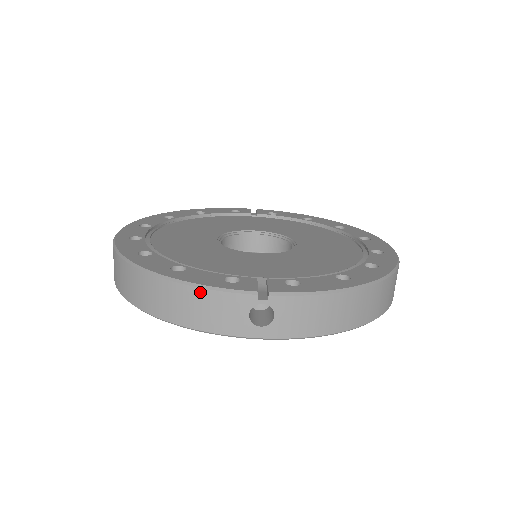
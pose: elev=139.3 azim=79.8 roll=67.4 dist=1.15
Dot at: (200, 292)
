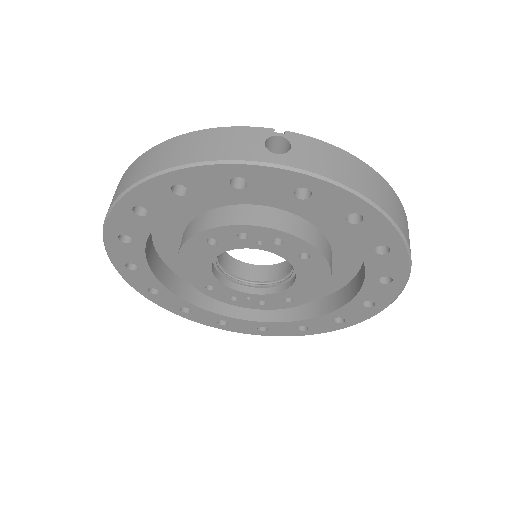
Dot at: (215, 131)
